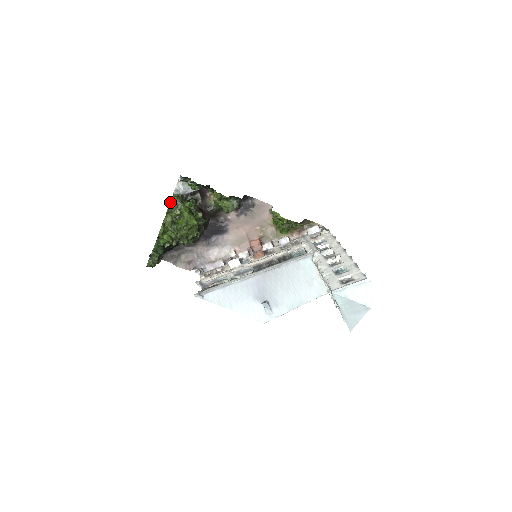
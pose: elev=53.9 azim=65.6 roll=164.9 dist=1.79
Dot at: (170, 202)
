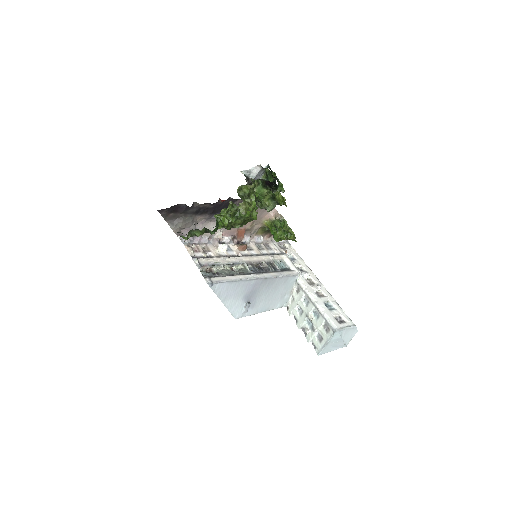
Dot at: (244, 185)
